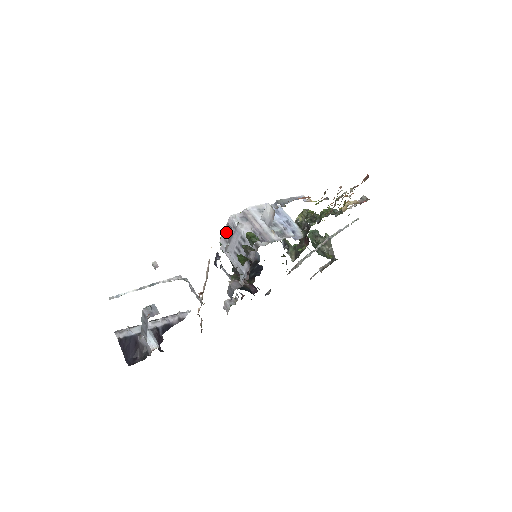
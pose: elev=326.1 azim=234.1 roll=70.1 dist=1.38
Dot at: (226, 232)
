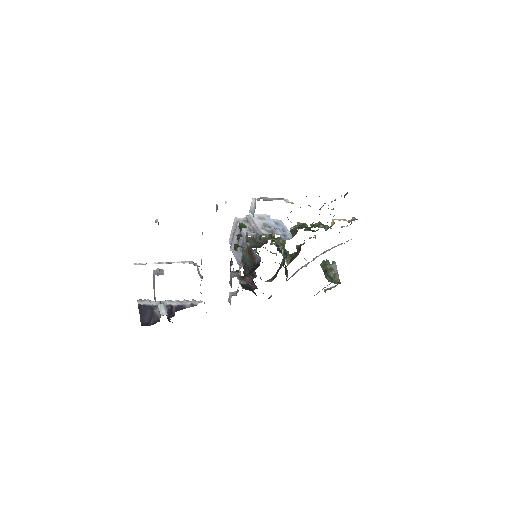
Dot at: (232, 233)
